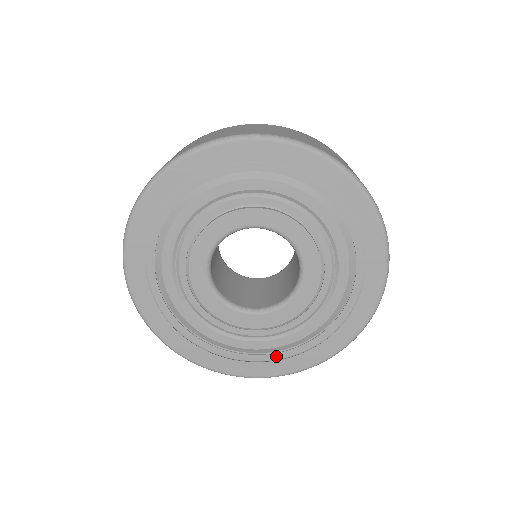
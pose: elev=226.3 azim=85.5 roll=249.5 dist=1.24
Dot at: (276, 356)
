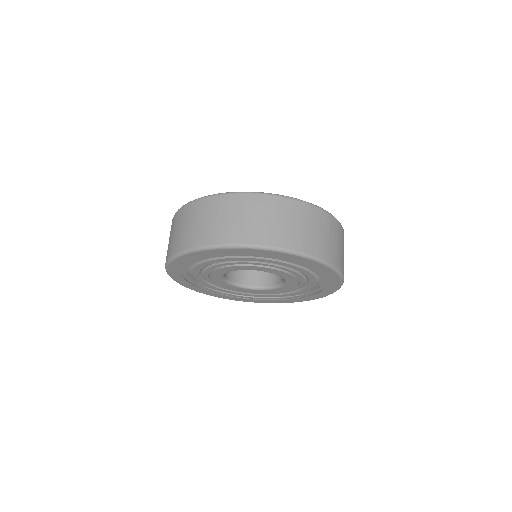
Dot at: (255, 298)
